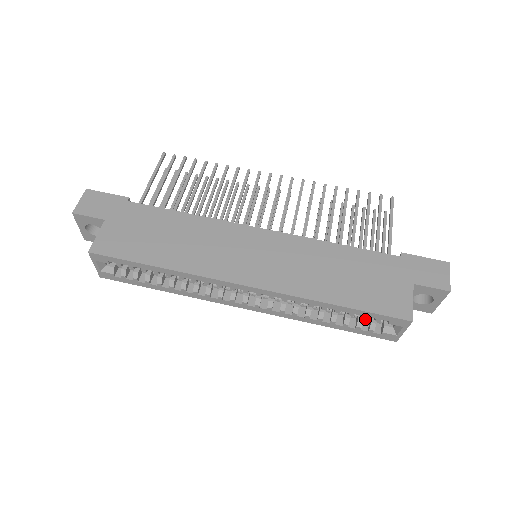
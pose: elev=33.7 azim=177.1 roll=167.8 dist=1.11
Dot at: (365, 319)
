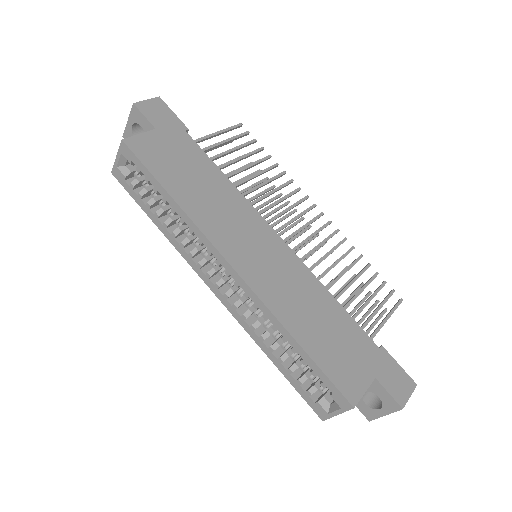
Dot at: (310, 379)
